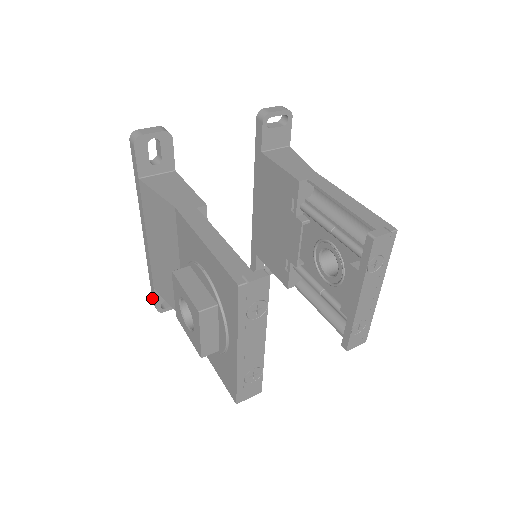
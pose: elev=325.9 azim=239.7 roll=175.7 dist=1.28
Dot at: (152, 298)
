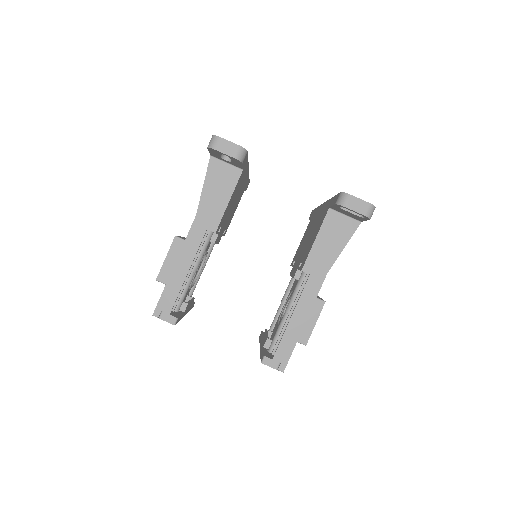
Dot at: occluded
